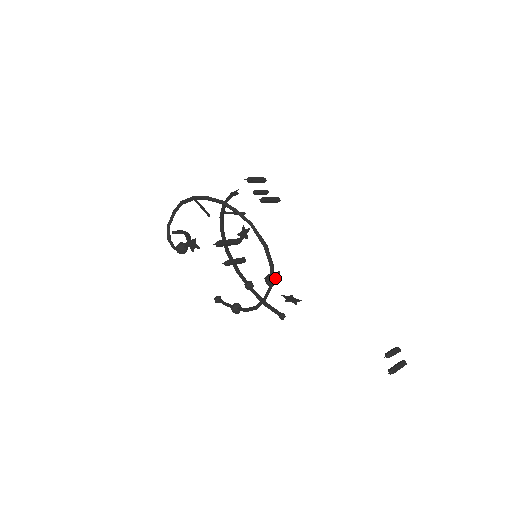
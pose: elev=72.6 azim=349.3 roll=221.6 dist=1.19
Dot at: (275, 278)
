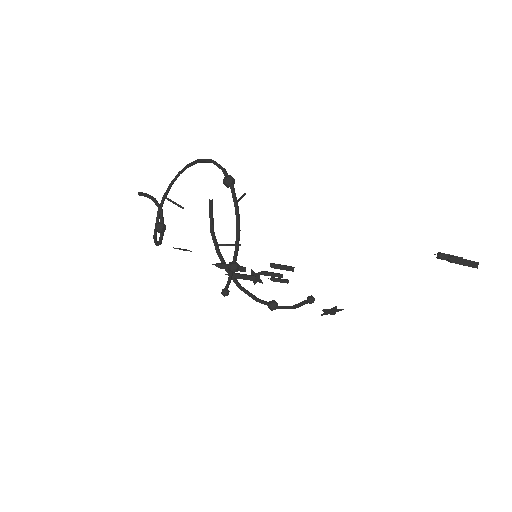
Dot at: (230, 175)
